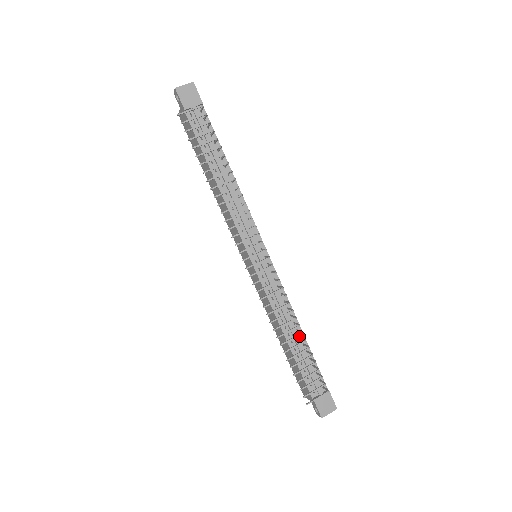
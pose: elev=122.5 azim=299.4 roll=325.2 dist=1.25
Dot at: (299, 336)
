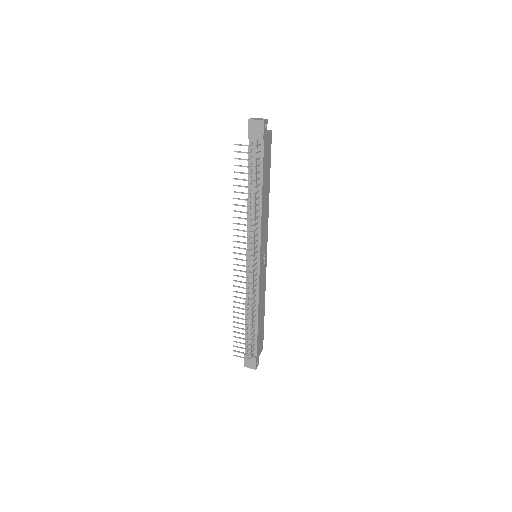
Dot at: (255, 318)
